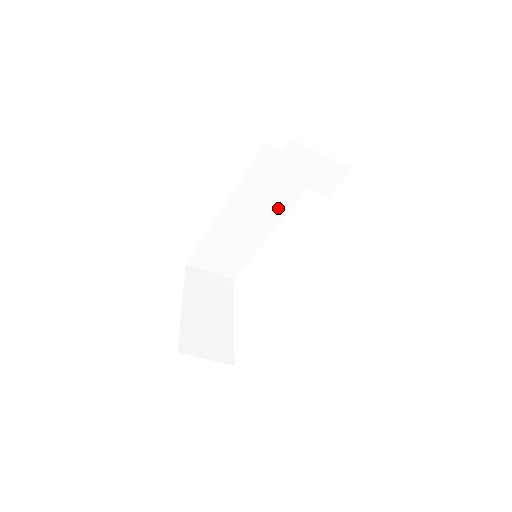
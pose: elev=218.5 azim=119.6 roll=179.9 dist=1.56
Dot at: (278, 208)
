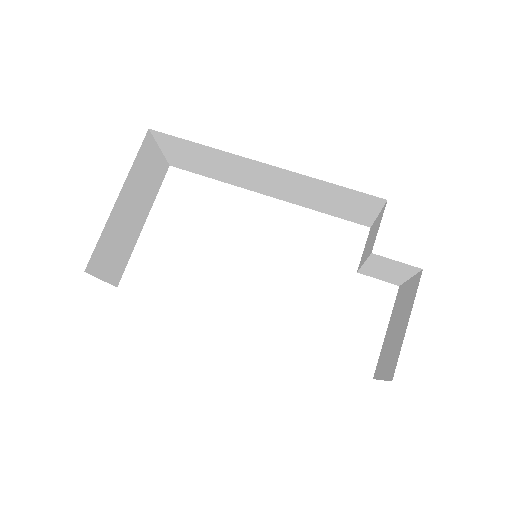
Dot at: (302, 201)
